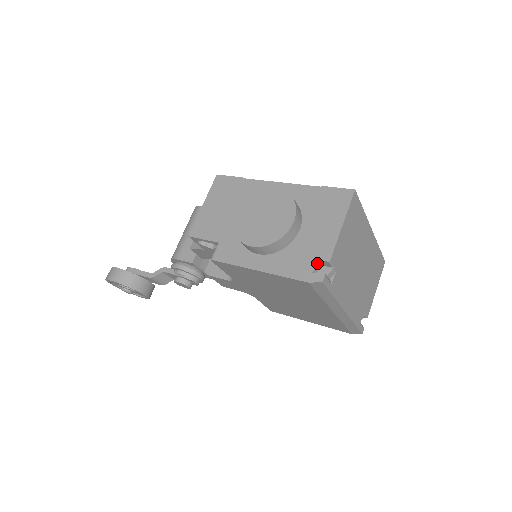
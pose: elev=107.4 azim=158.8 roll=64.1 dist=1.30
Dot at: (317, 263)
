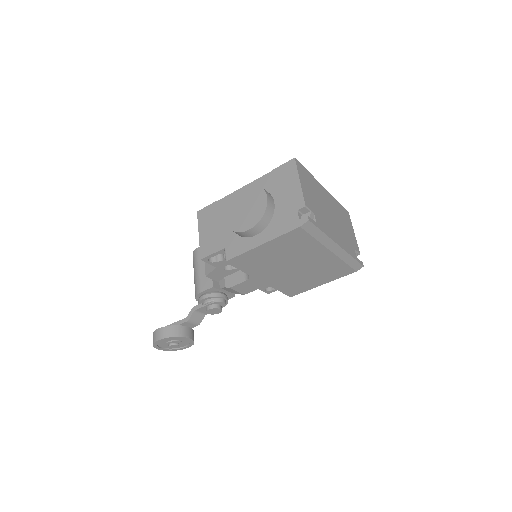
Dot at: (298, 213)
